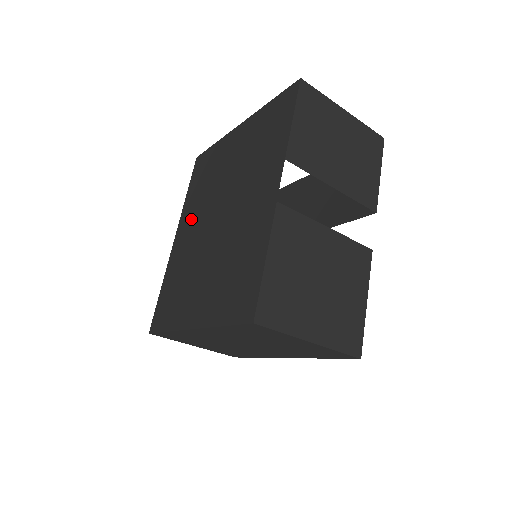
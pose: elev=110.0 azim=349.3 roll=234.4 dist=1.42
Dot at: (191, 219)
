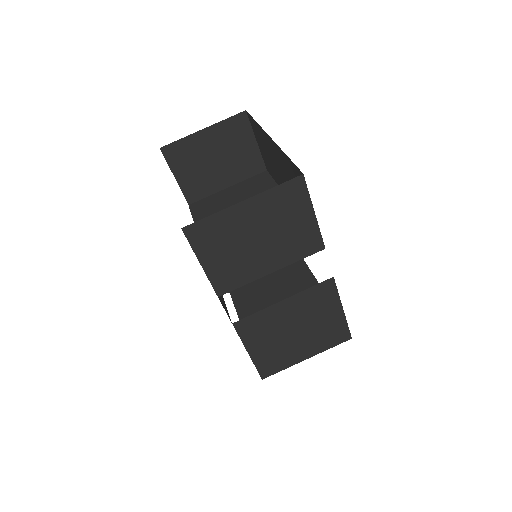
Dot at: occluded
